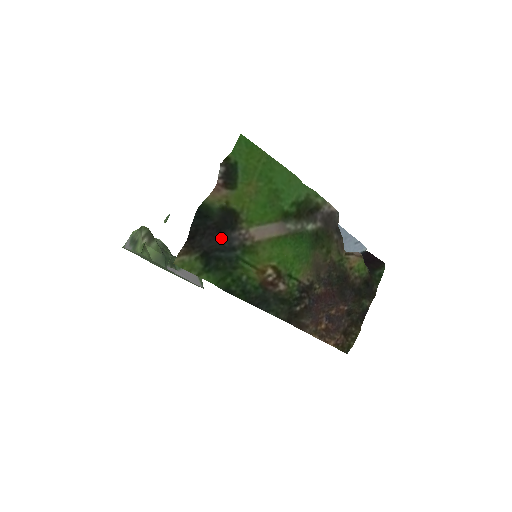
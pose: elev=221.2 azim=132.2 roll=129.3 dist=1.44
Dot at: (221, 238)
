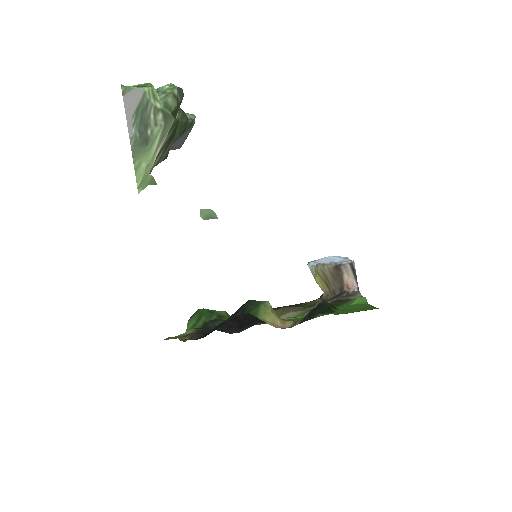
Dot at: (235, 332)
